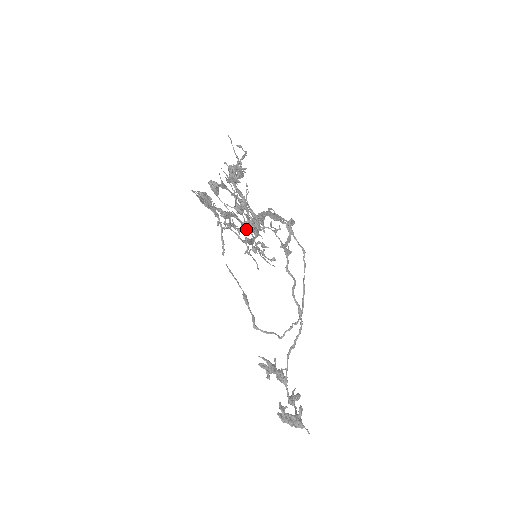
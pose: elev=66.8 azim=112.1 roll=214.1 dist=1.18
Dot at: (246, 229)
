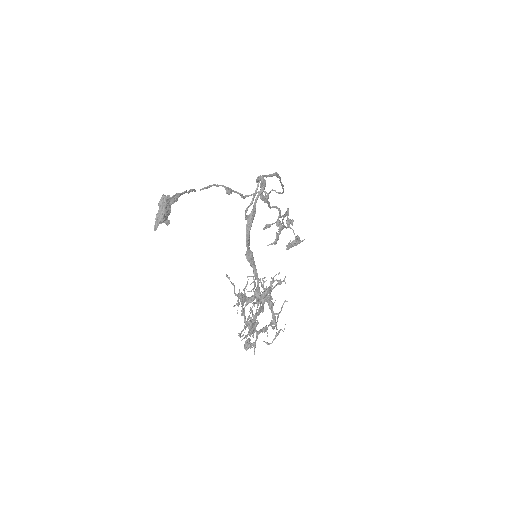
Dot at: (257, 292)
